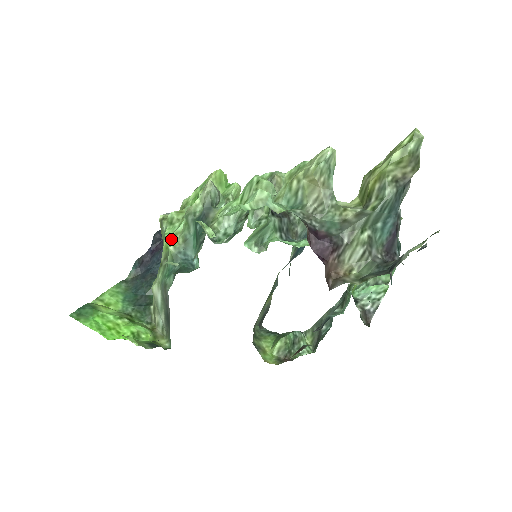
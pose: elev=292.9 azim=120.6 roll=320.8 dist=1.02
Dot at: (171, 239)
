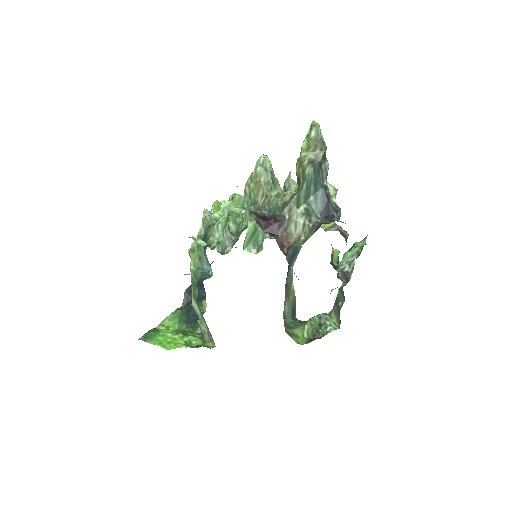
Dot at: (193, 262)
